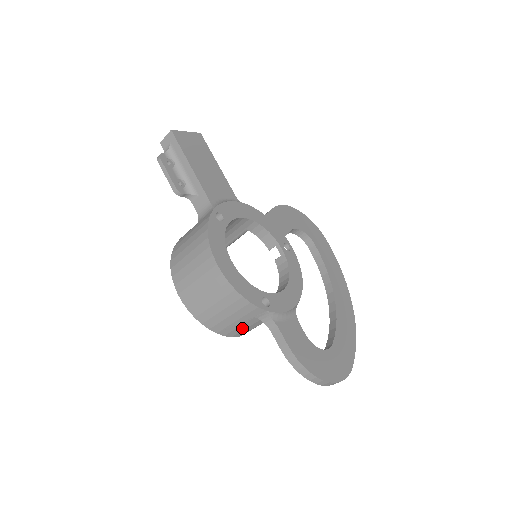
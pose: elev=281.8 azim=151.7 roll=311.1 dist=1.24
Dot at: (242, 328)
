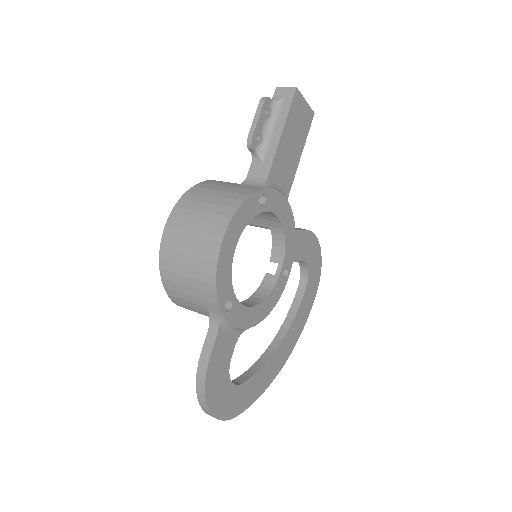
Dot at: (188, 304)
